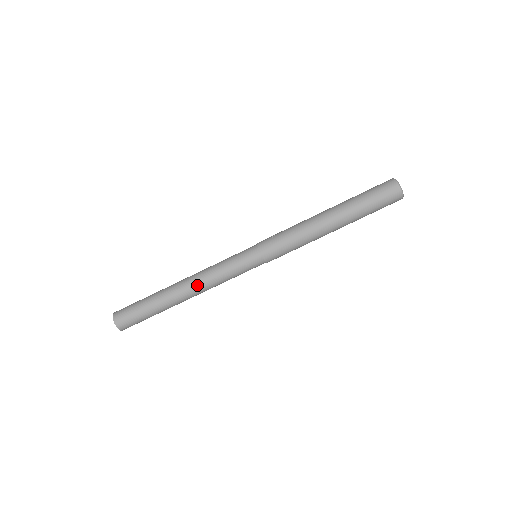
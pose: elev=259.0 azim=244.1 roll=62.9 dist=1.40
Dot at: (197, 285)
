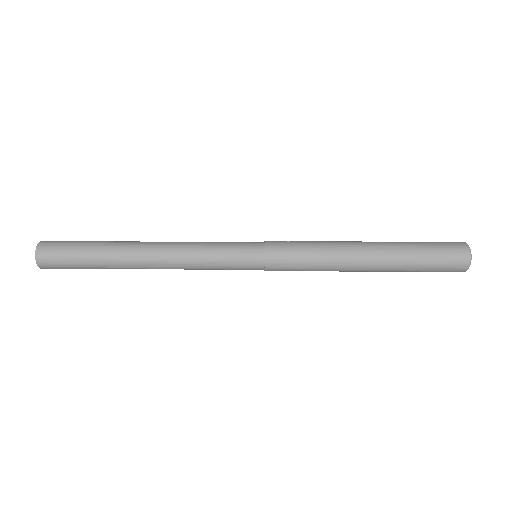
Dot at: (166, 253)
